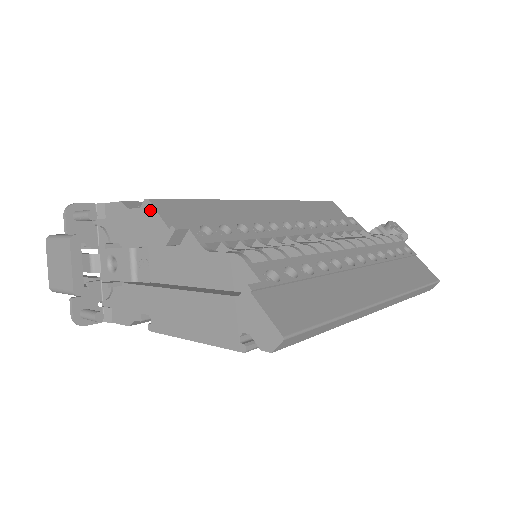
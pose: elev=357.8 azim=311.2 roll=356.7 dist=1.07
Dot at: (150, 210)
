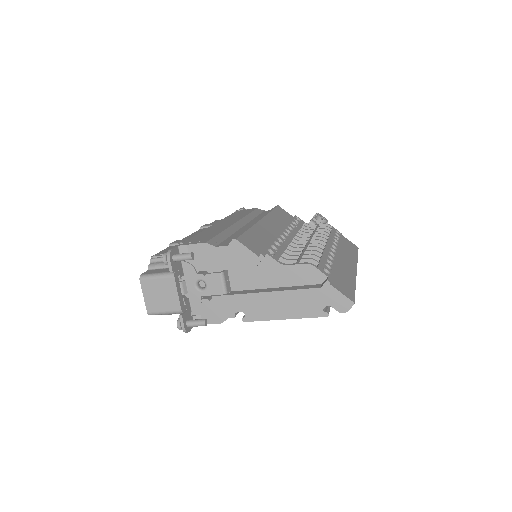
Dot at: (239, 246)
